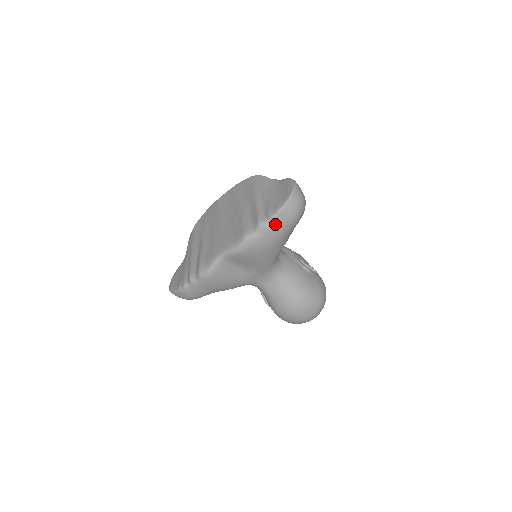
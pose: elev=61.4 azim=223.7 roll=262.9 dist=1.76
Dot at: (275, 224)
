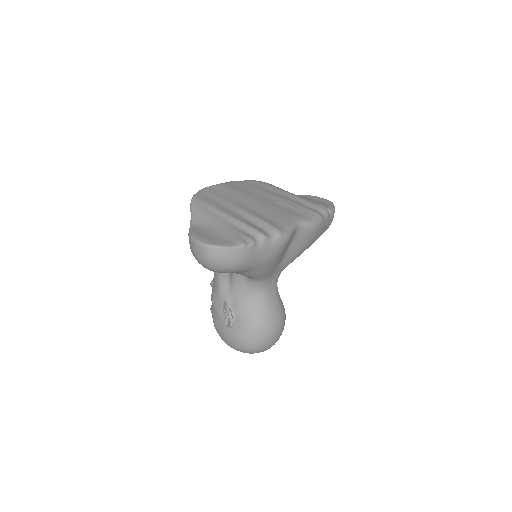
Dot at: (330, 218)
